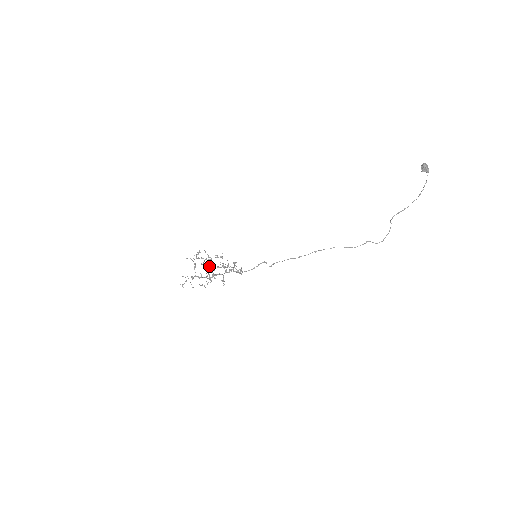
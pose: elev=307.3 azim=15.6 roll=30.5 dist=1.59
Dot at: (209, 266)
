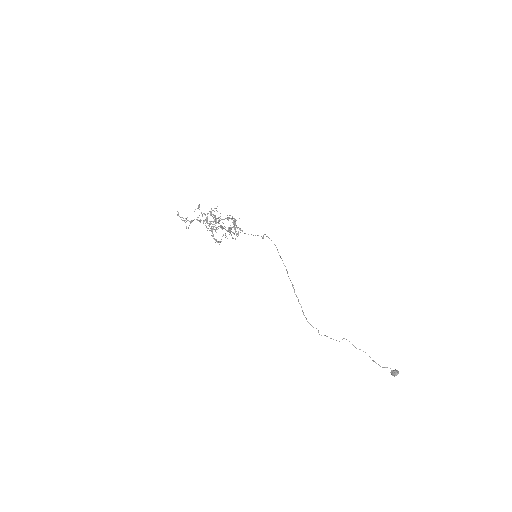
Dot at: (217, 222)
